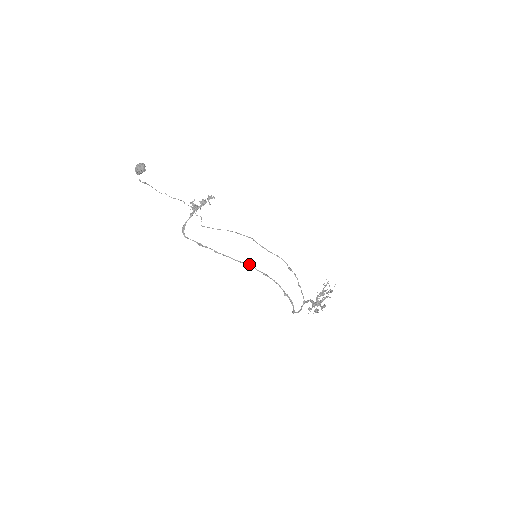
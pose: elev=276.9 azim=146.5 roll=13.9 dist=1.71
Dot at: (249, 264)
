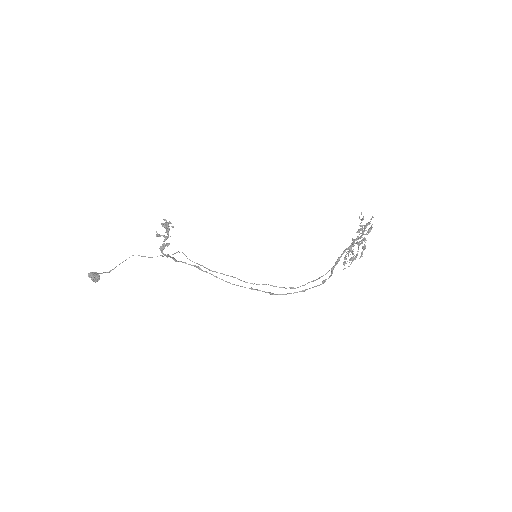
Dot at: (251, 289)
